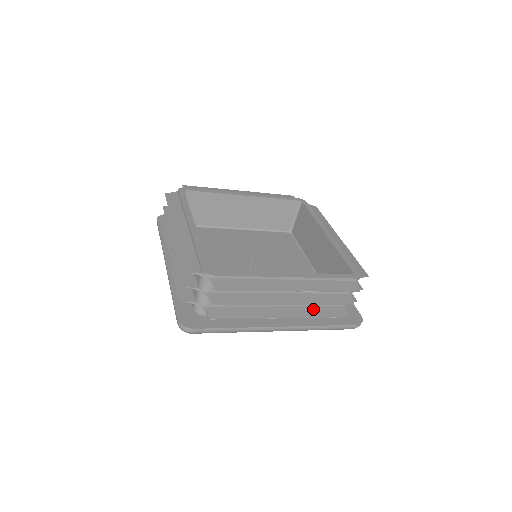
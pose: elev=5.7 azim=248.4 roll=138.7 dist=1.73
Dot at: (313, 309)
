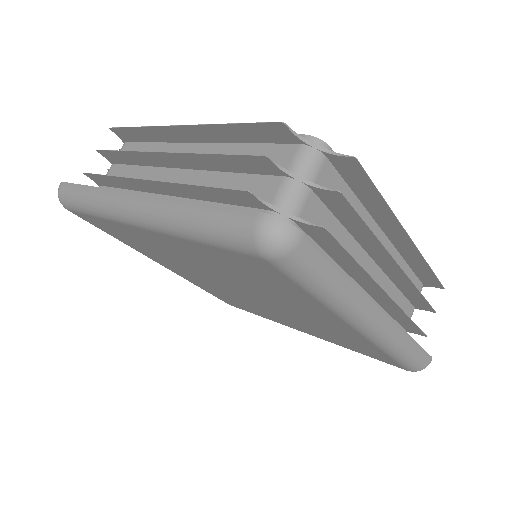
Dot at: (393, 311)
